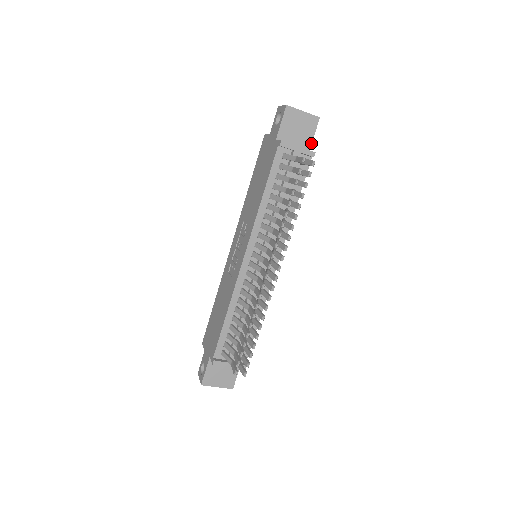
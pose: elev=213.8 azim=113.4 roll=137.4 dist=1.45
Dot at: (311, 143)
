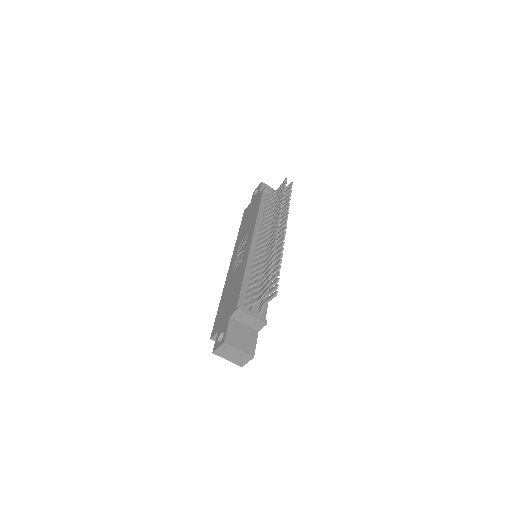
Dot at: occluded
